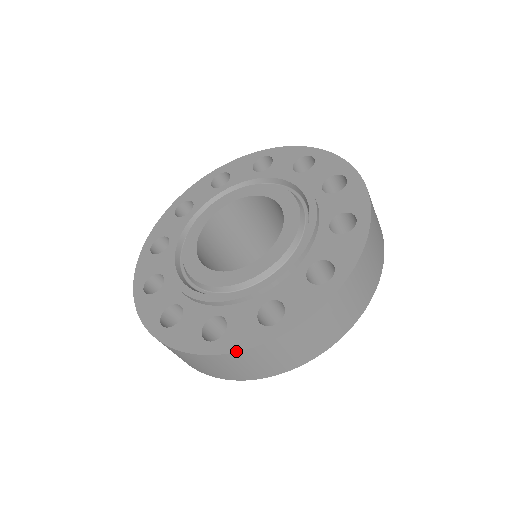
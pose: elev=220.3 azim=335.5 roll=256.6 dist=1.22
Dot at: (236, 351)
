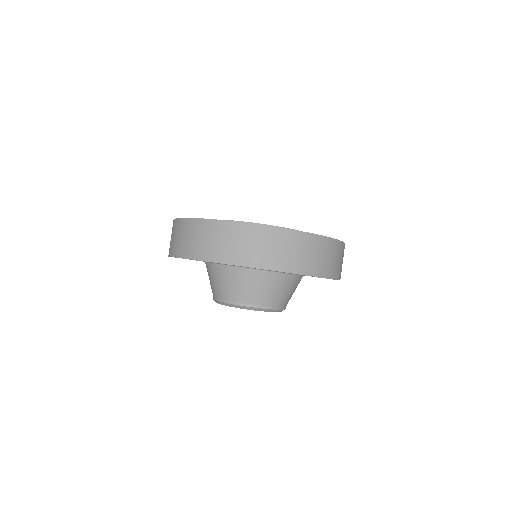
Dot at: occluded
